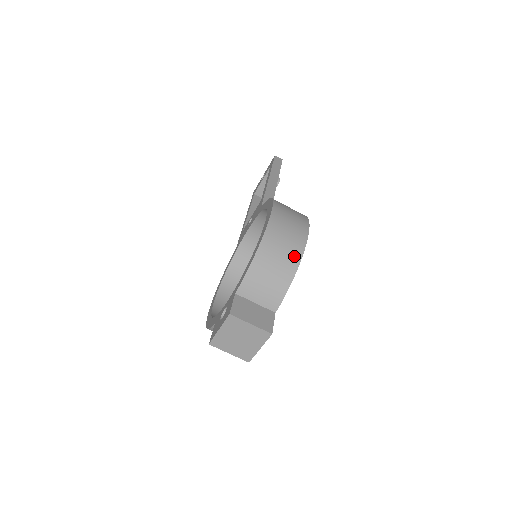
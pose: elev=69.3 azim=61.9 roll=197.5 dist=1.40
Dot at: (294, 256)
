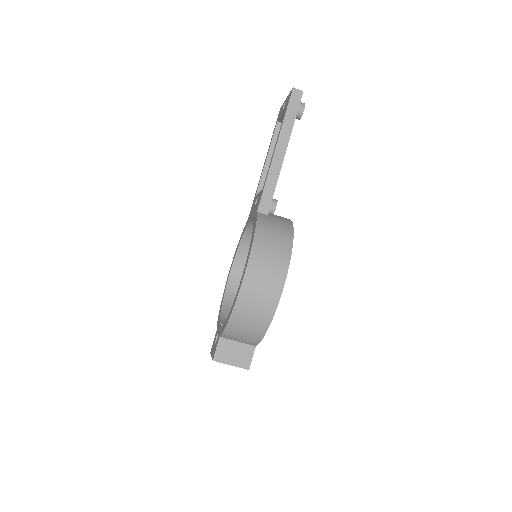
Dot at: (264, 319)
